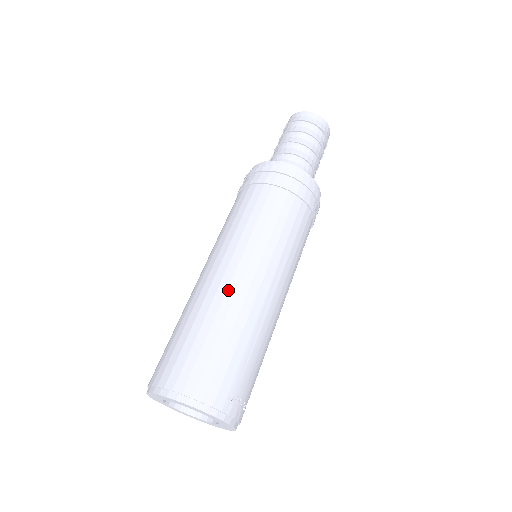
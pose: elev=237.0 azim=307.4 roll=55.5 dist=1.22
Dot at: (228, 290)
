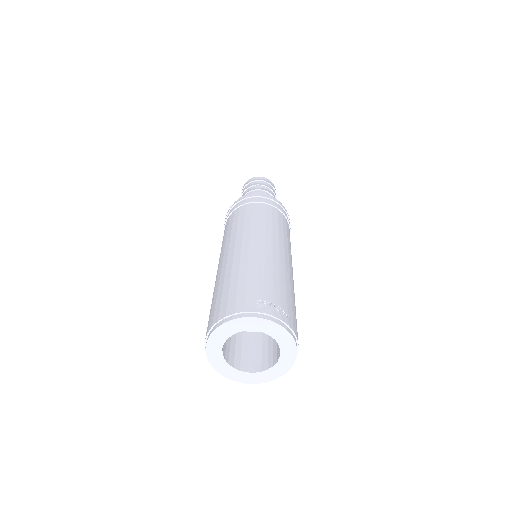
Dot at: (227, 262)
